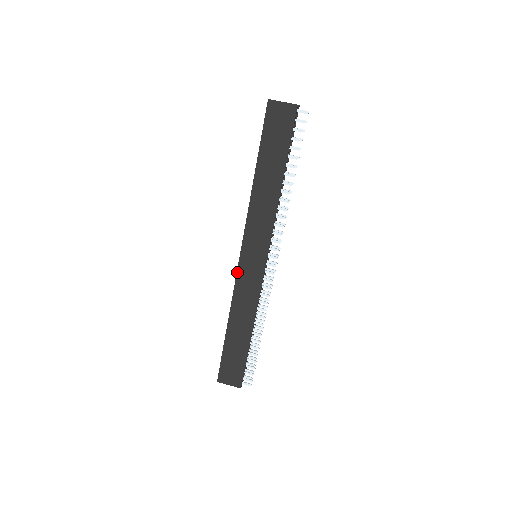
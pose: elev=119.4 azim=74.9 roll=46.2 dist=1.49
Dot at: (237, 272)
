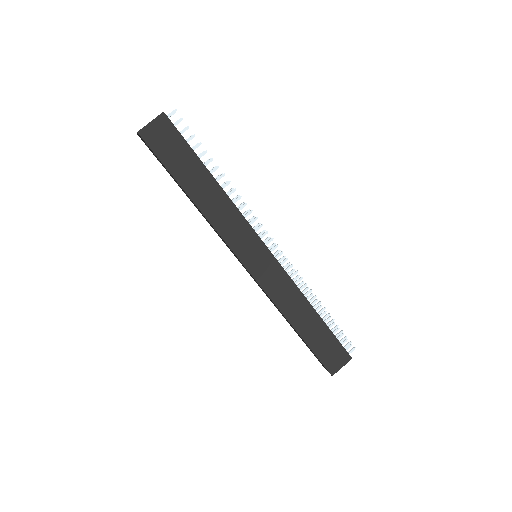
Dot at: (258, 283)
